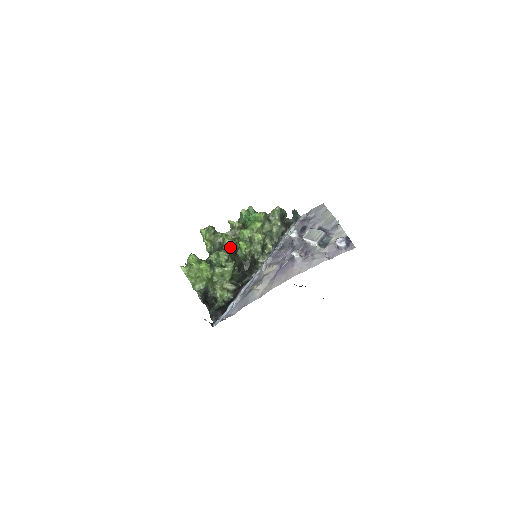
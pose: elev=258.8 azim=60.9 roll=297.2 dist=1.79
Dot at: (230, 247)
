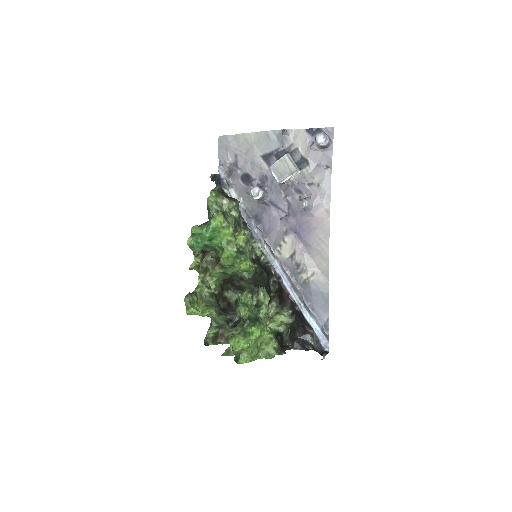
Dot at: (217, 284)
